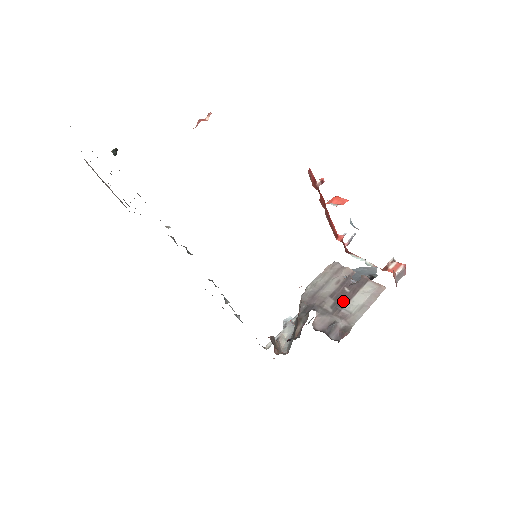
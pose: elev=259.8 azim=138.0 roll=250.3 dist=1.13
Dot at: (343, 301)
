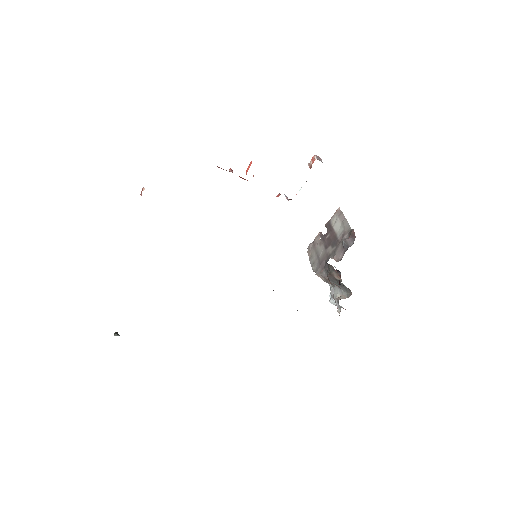
Dot at: (333, 238)
